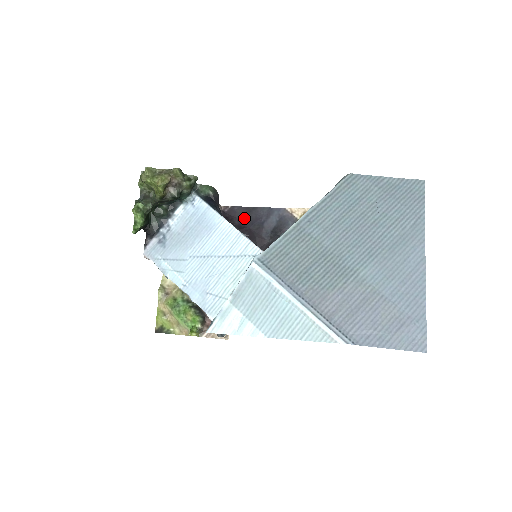
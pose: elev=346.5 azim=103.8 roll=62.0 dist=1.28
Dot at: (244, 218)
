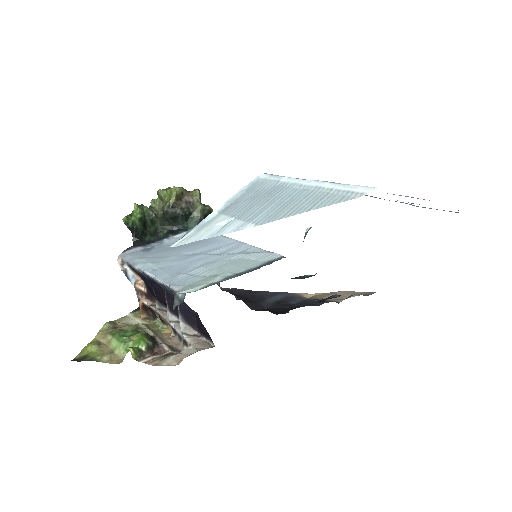
Dot at: (244, 294)
